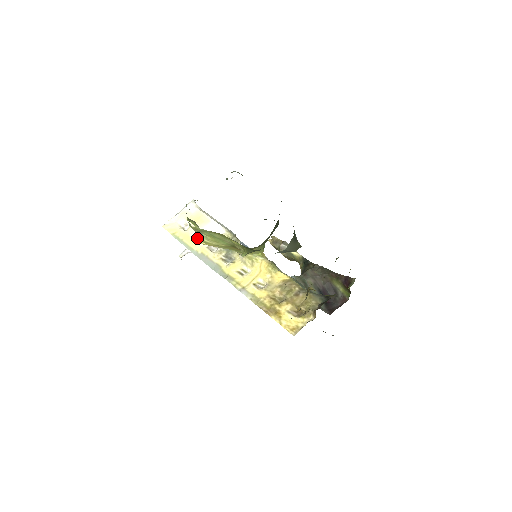
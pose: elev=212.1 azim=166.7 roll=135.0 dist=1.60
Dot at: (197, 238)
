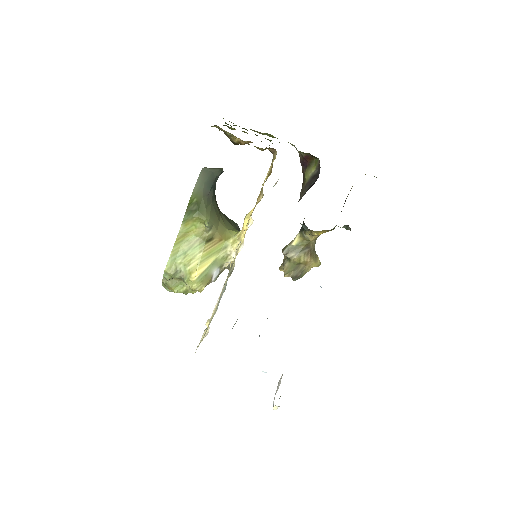
Dot at: (188, 284)
